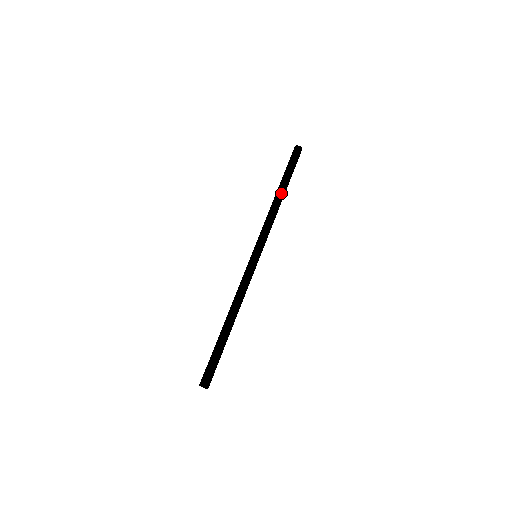
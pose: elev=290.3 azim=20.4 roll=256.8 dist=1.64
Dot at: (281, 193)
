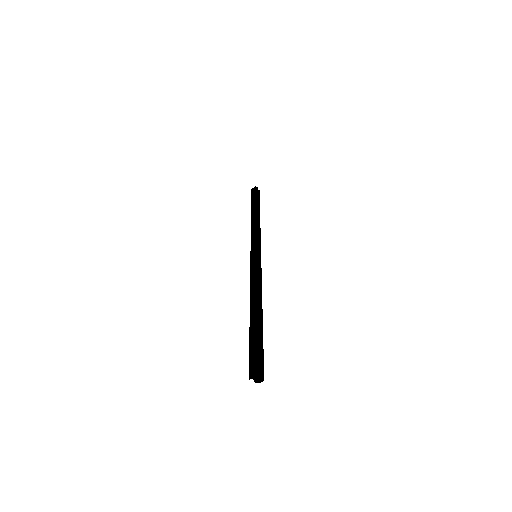
Dot at: (254, 212)
